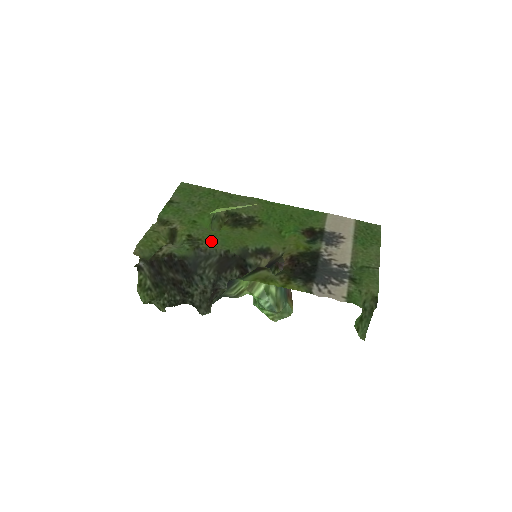
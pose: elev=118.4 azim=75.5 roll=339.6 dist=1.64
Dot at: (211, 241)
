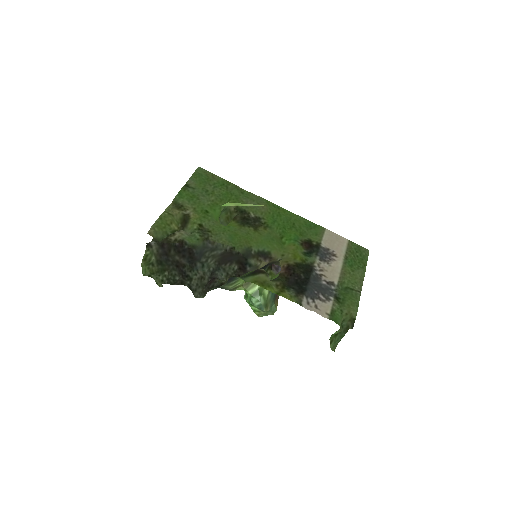
Dot at: (220, 235)
